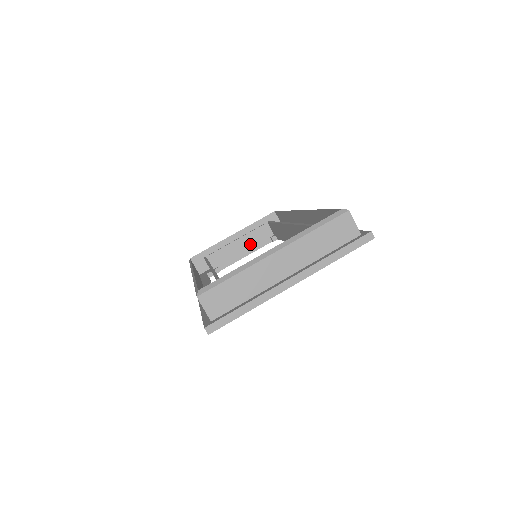
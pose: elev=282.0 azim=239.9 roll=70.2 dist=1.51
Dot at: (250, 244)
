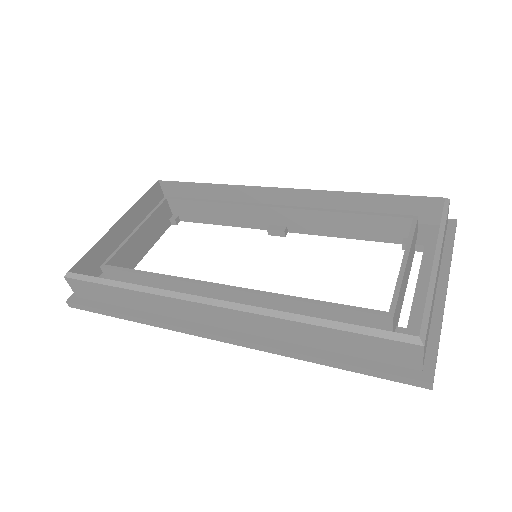
Dot at: (151, 233)
